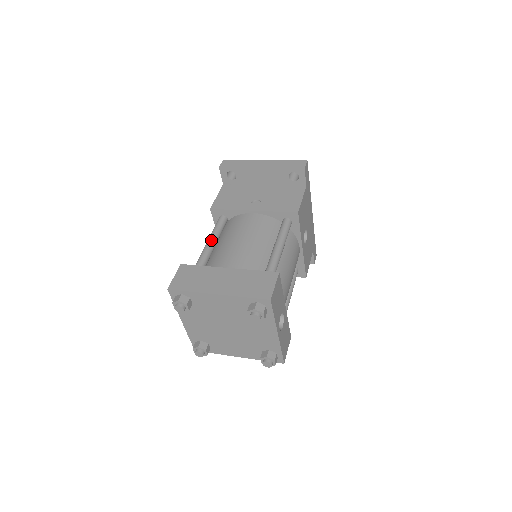
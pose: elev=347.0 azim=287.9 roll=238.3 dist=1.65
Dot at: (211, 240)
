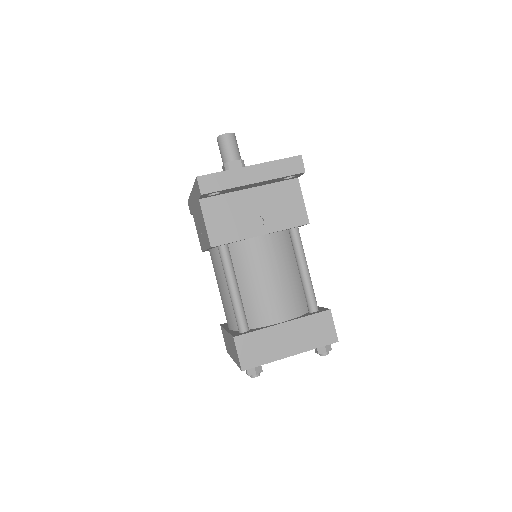
Dot at: (235, 287)
